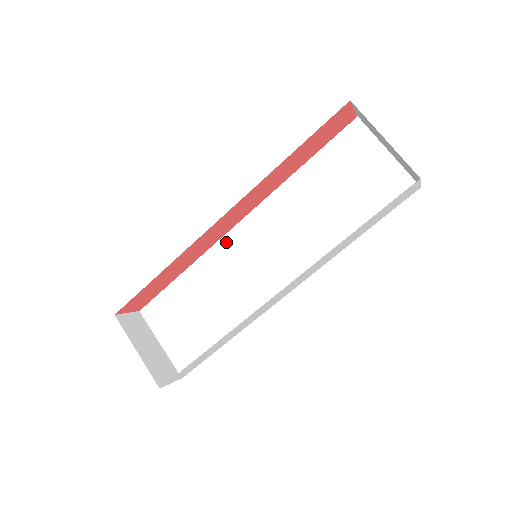
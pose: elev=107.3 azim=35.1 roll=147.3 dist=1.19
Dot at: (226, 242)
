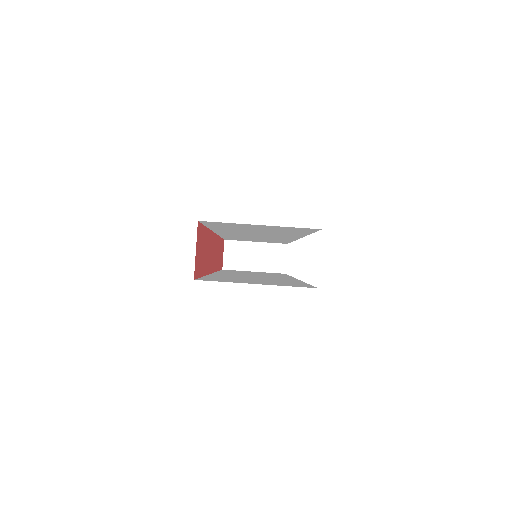
Dot at: occluded
